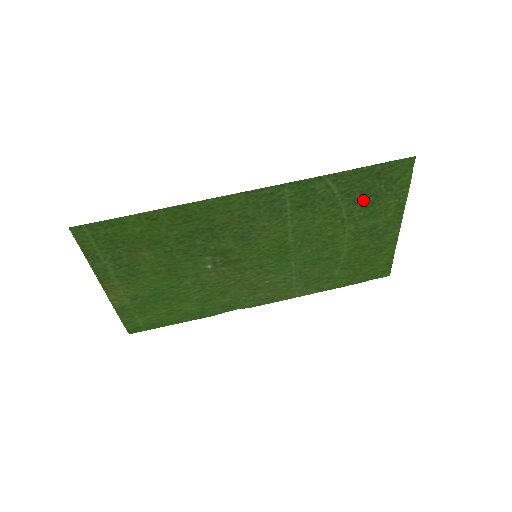
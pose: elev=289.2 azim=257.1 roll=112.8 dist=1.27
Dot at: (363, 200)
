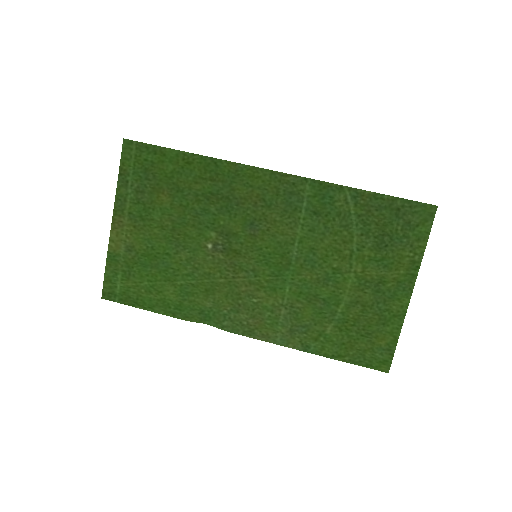
Dot at: (377, 236)
